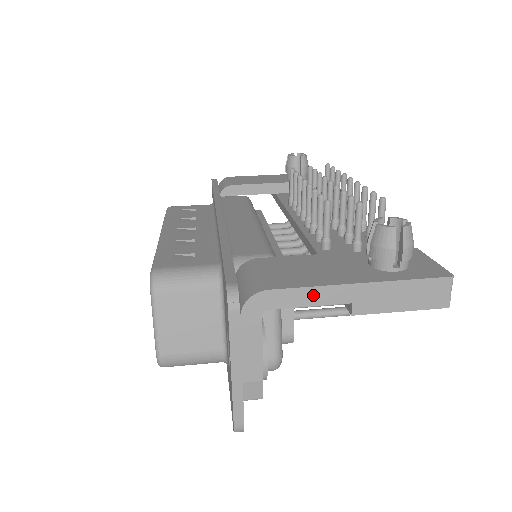
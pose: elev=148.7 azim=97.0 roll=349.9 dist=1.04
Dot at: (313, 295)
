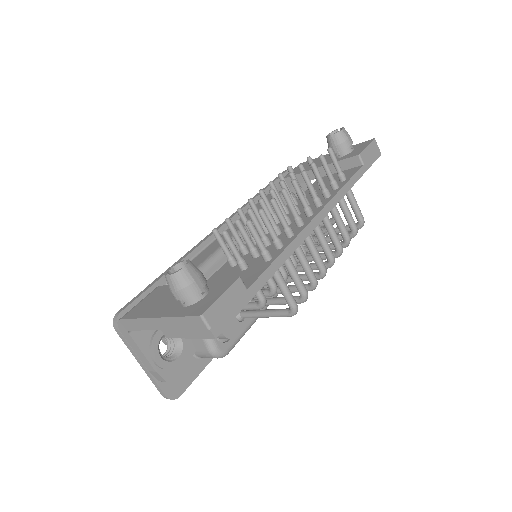
Dot at: (140, 324)
